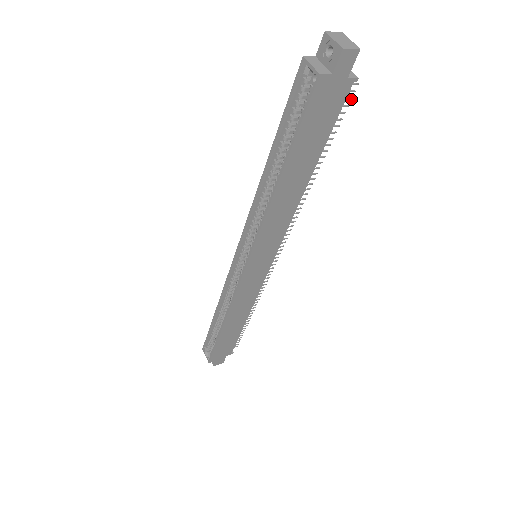
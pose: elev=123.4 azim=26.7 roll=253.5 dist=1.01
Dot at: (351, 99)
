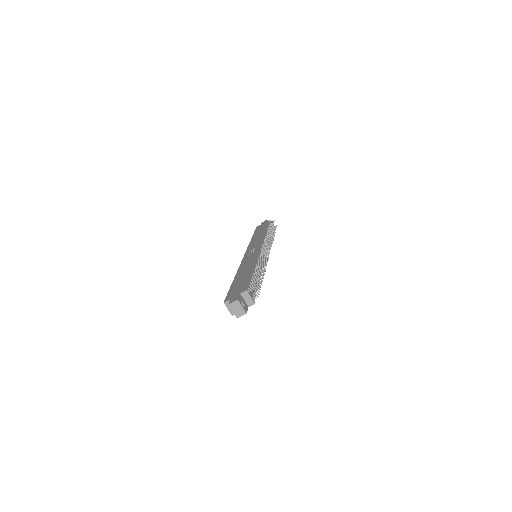
Dot at: occluded
